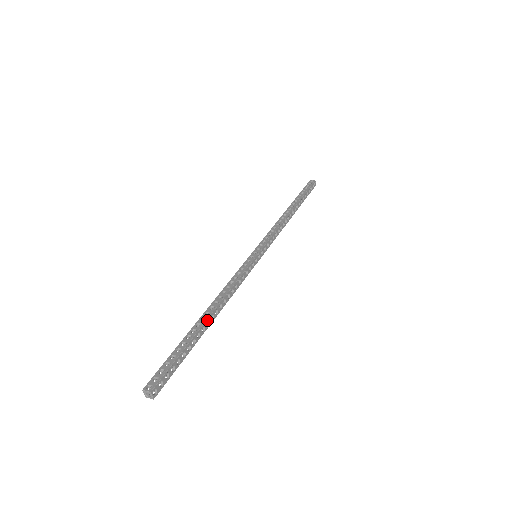
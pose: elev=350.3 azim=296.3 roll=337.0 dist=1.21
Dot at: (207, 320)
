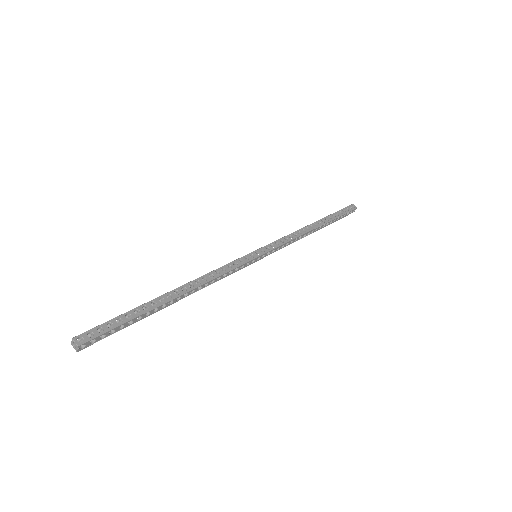
Dot at: (172, 300)
